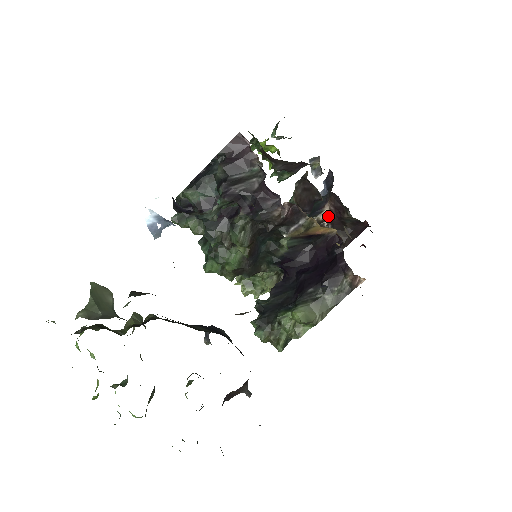
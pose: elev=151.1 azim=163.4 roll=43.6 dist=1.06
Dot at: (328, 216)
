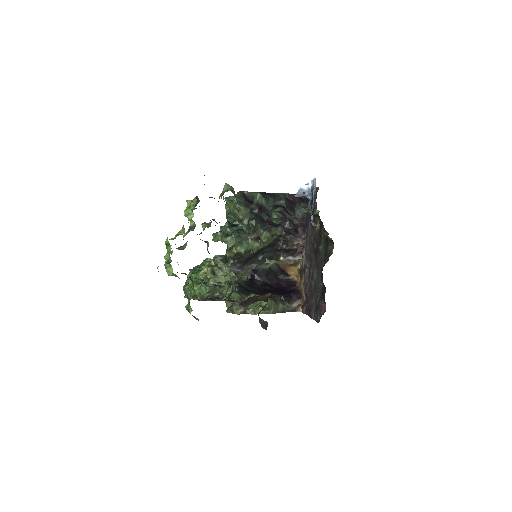
Dot at: occluded
